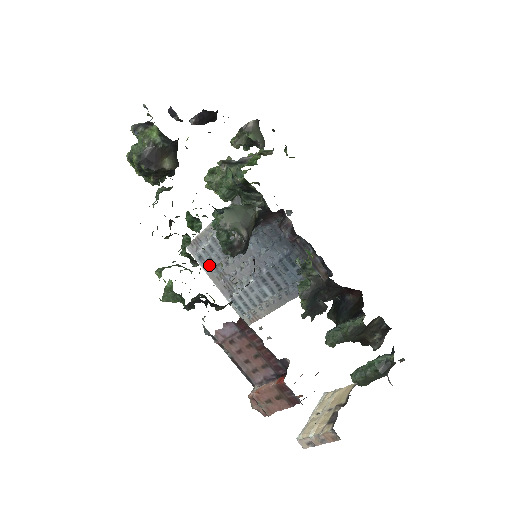
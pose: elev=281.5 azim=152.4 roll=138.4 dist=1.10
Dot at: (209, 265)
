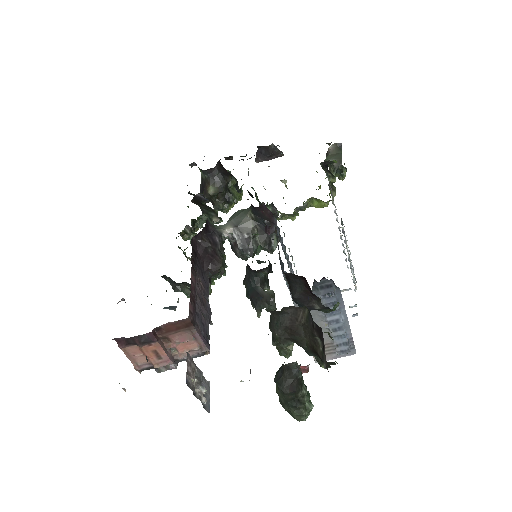
Dot at: occluded
